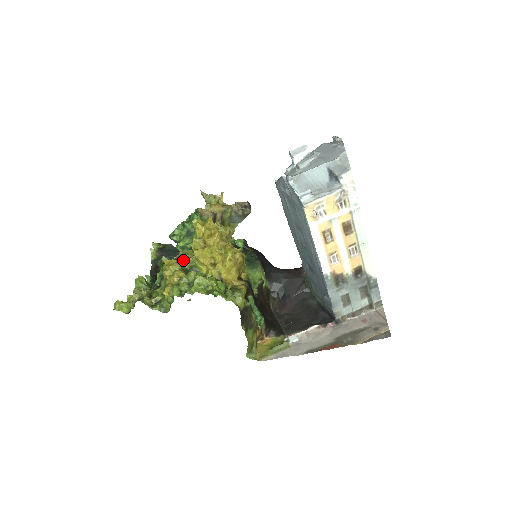
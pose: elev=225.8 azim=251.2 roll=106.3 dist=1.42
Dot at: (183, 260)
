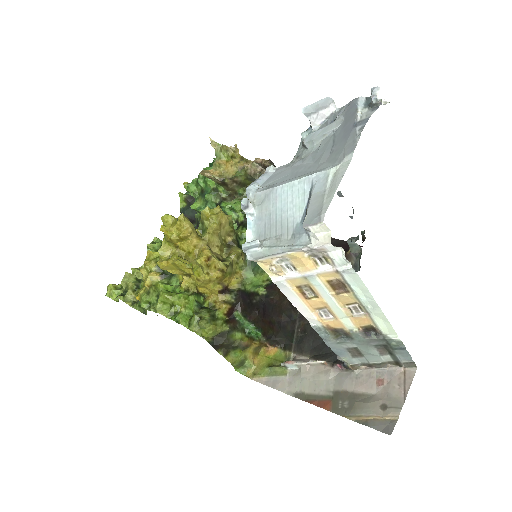
Dot at: occluded
